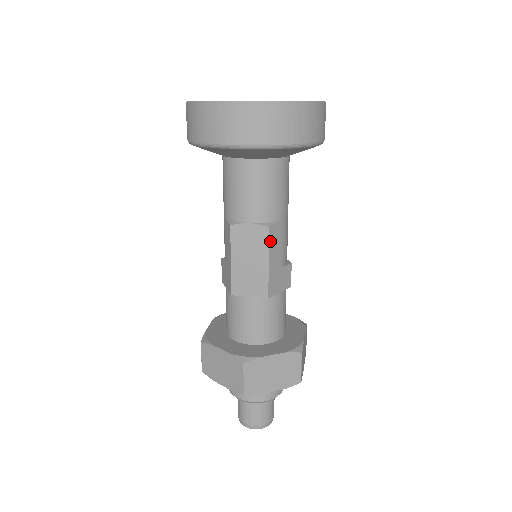
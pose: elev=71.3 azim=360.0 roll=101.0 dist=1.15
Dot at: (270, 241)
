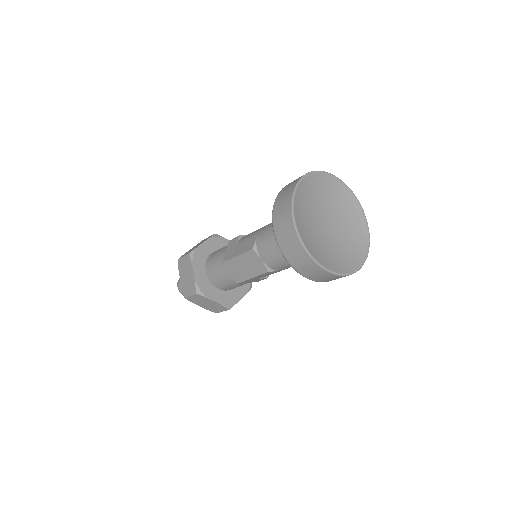
Dot at: (263, 274)
